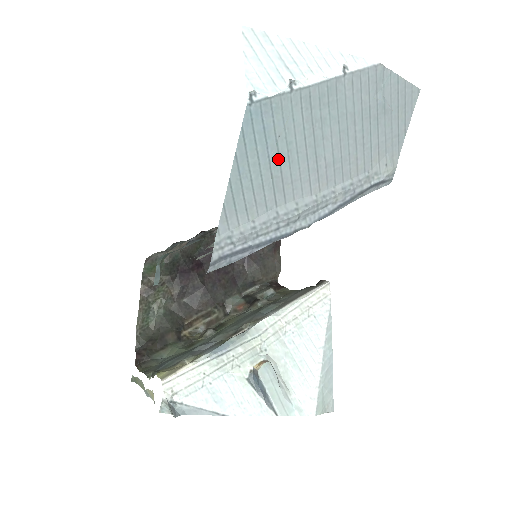
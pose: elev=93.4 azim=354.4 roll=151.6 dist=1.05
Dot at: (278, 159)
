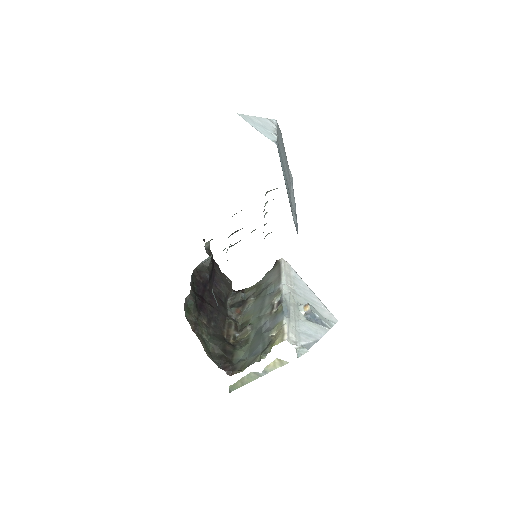
Dot at: (285, 175)
